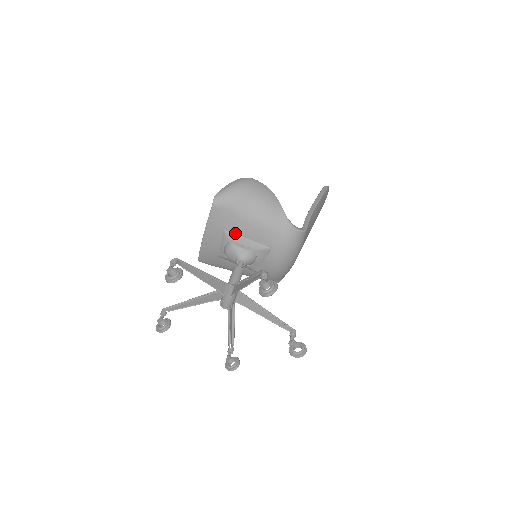
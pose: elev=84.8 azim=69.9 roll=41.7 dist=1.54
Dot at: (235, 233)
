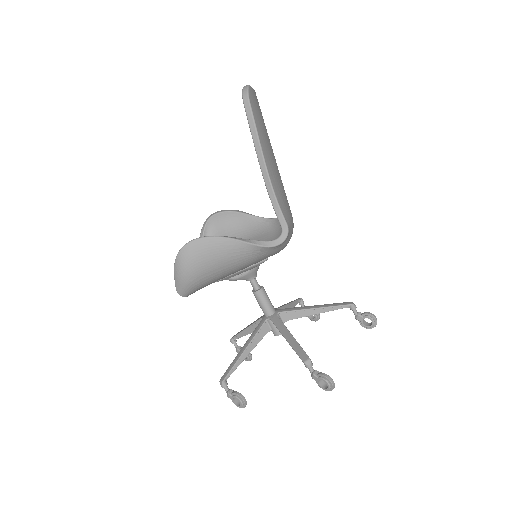
Dot at: (224, 278)
